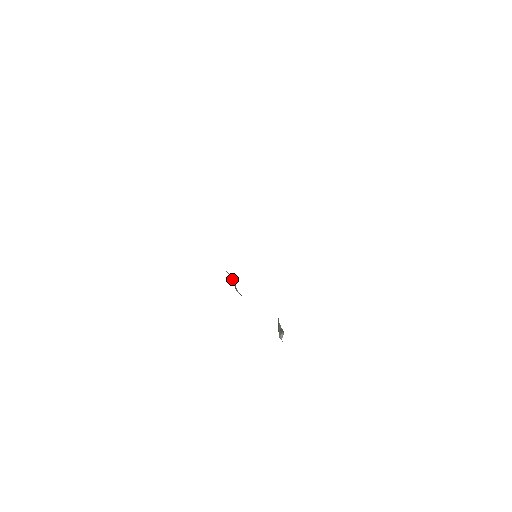
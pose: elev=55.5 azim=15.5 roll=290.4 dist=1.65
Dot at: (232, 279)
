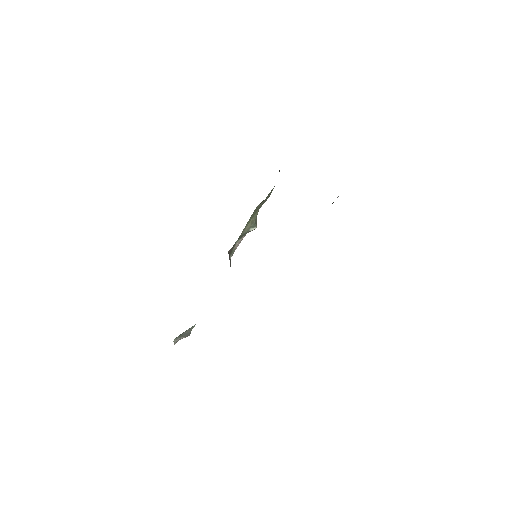
Dot at: (243, 232)
